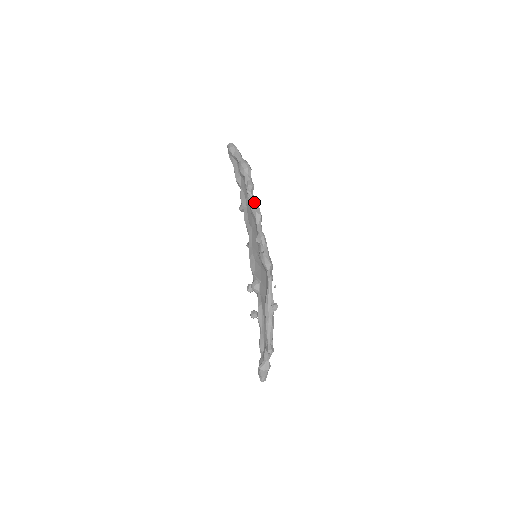
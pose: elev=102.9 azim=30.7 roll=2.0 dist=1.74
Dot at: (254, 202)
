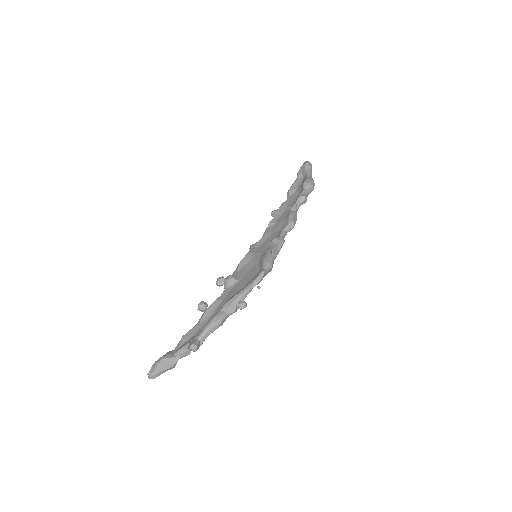
Dot at: (296, 212)
